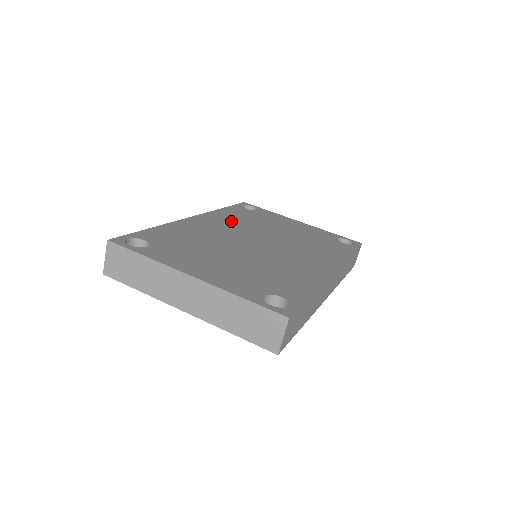
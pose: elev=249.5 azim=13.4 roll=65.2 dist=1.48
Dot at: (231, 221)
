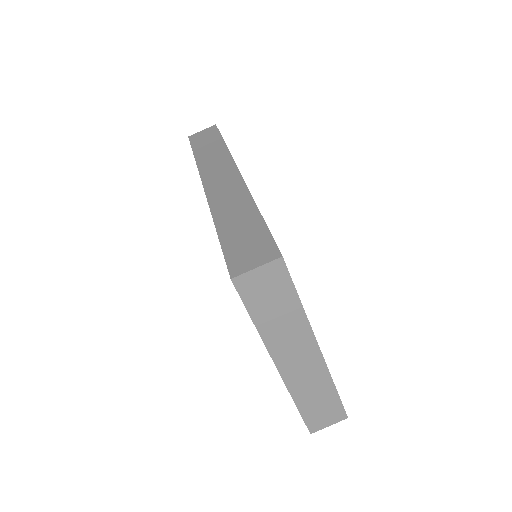
Dot at: occluded
